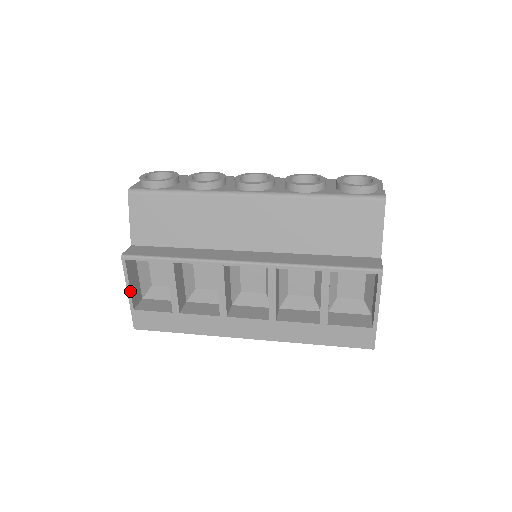
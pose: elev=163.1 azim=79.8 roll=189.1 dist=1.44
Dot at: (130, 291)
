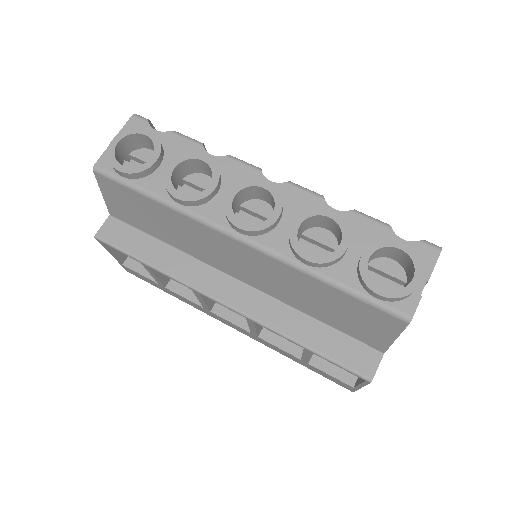
Dot at: (114, 256)
